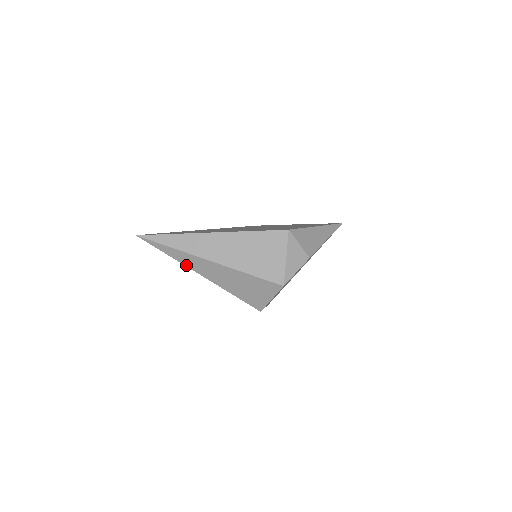
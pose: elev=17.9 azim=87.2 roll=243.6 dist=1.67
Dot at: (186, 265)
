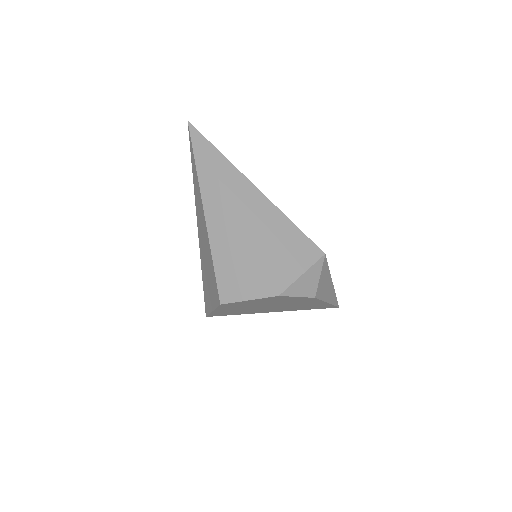
Dot at: (202, 192)
